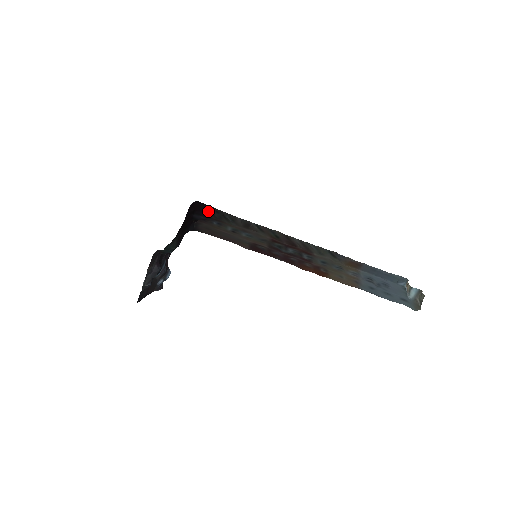
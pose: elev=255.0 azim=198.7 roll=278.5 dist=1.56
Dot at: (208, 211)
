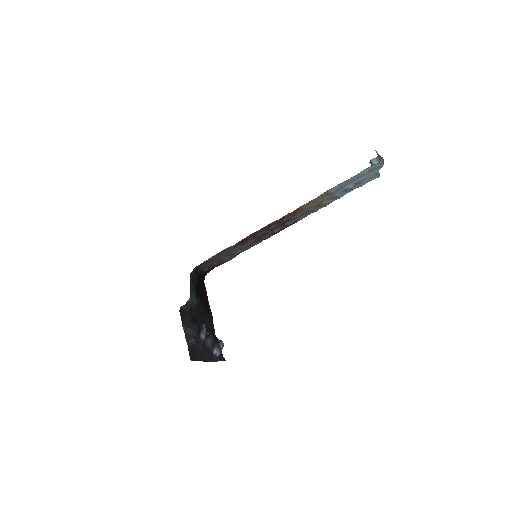
Dot at: occluded
